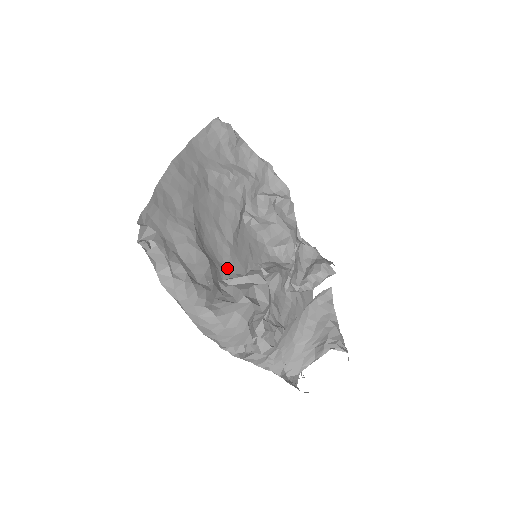
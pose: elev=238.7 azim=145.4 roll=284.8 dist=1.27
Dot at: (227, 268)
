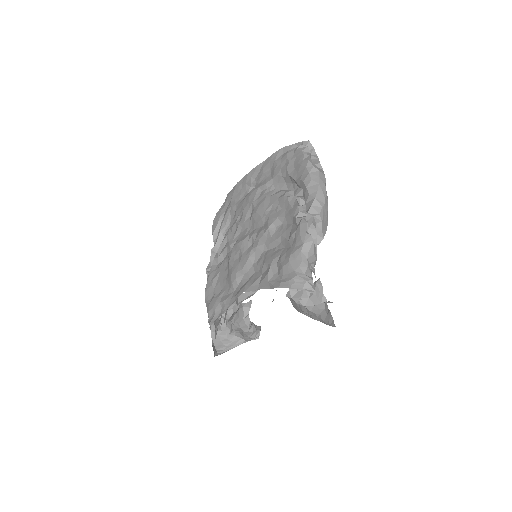
Dot at: occluded
